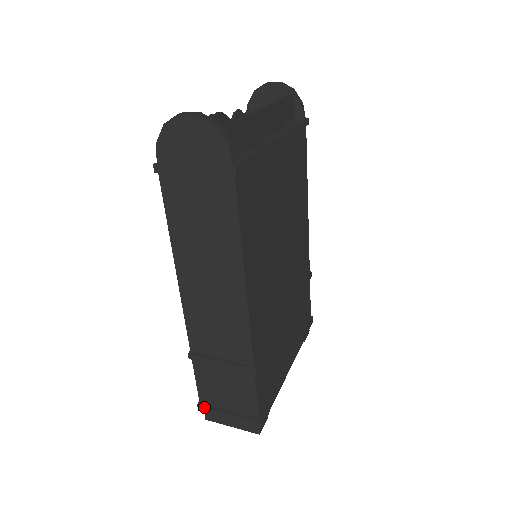
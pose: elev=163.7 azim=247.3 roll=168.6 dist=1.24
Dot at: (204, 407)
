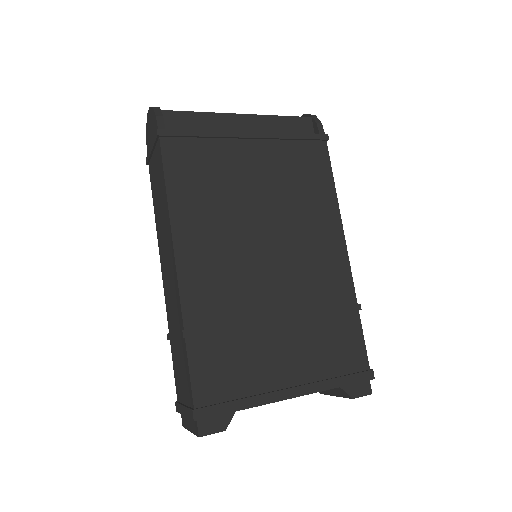
Dot at: (177, 404)
